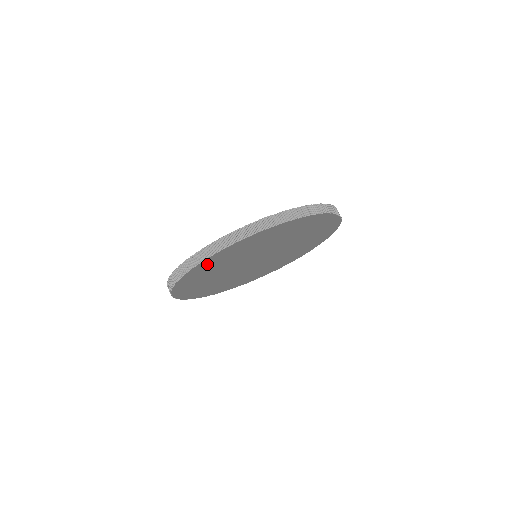
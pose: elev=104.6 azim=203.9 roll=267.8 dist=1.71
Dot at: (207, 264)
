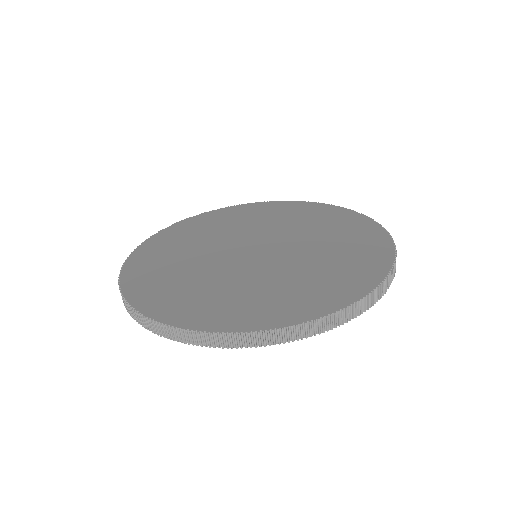
Dot at: occluded
